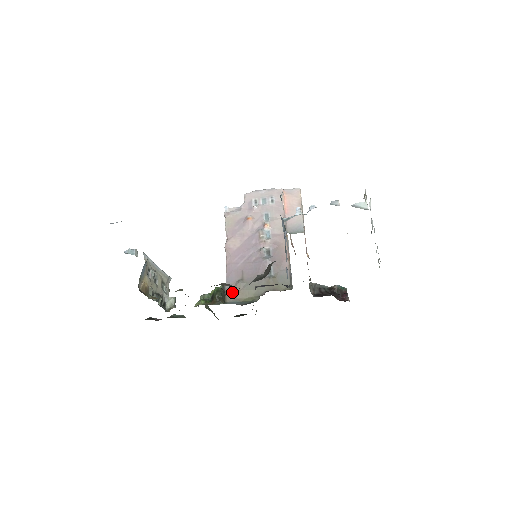
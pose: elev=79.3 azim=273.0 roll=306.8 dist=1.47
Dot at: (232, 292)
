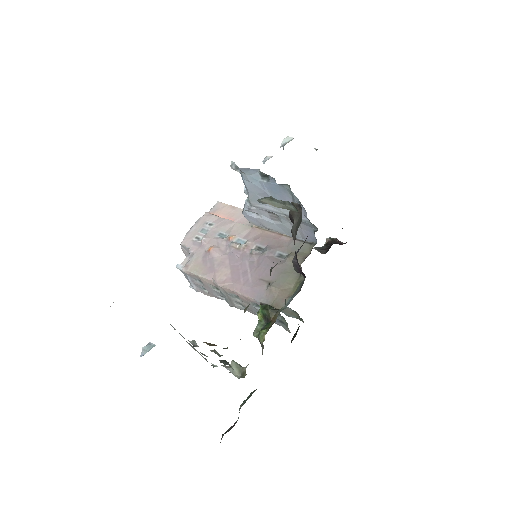
Dot at: (275, 299)
